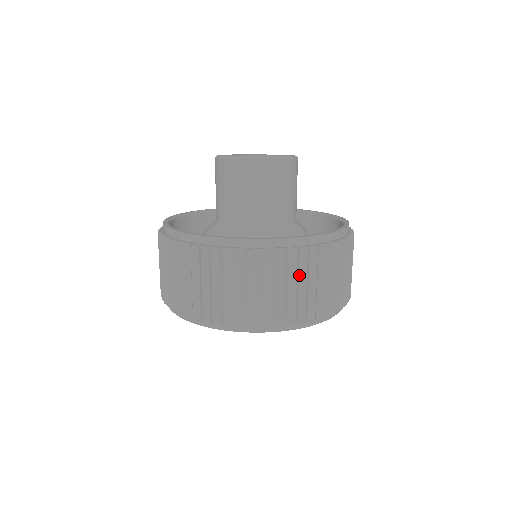
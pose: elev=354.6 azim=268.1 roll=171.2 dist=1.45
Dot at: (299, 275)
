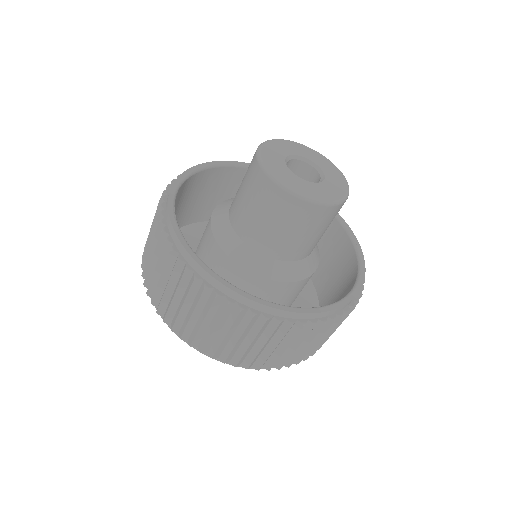
Dot at: occluded
